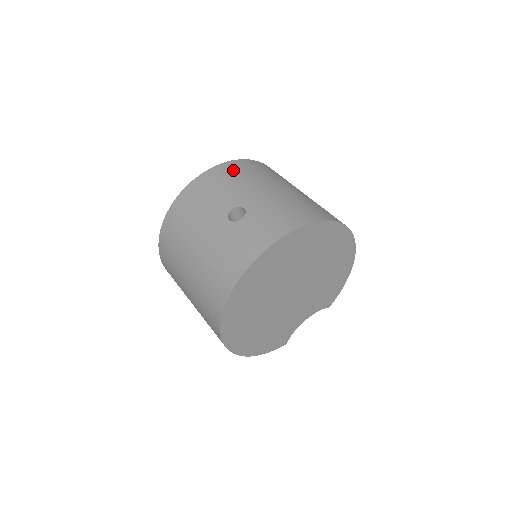
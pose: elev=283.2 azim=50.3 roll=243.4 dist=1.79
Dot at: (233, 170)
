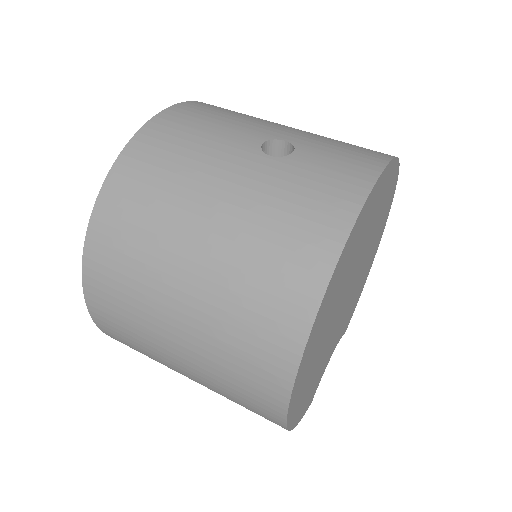
Dot at: (217, 107)
